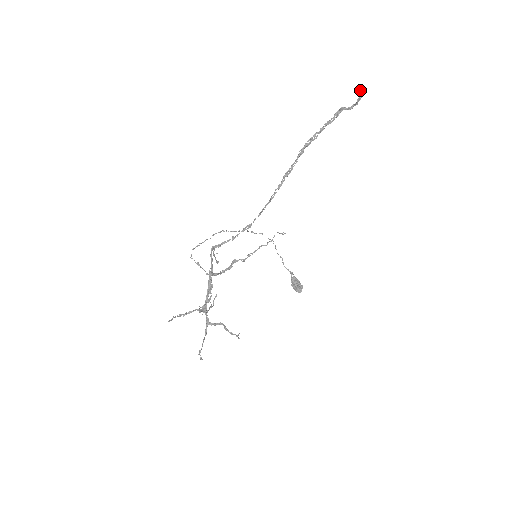
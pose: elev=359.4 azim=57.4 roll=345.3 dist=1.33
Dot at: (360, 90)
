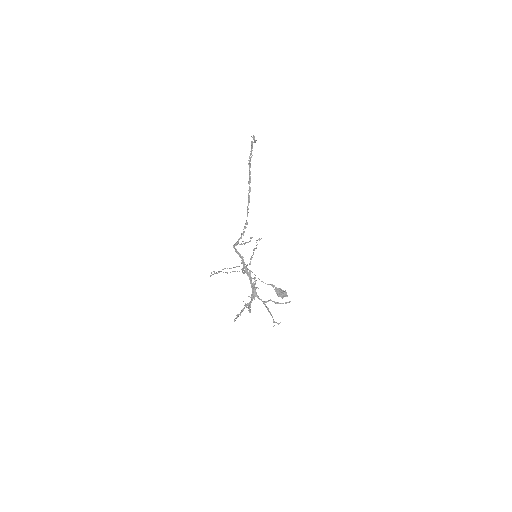
Dot at: (251, 136)
